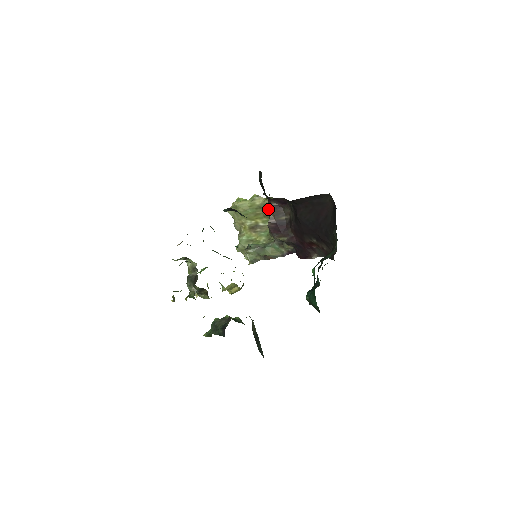
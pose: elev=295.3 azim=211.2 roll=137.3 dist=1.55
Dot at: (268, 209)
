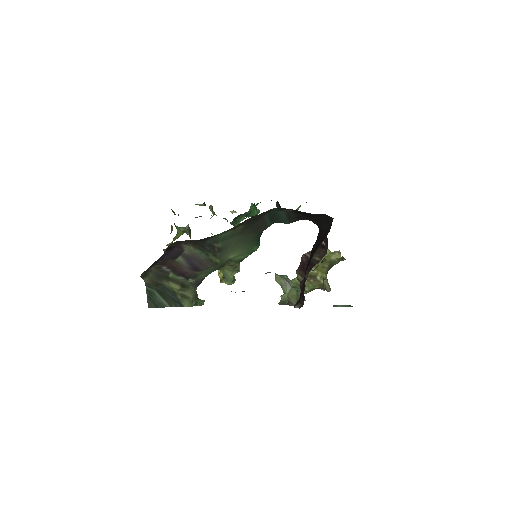
Dot at: occluded
